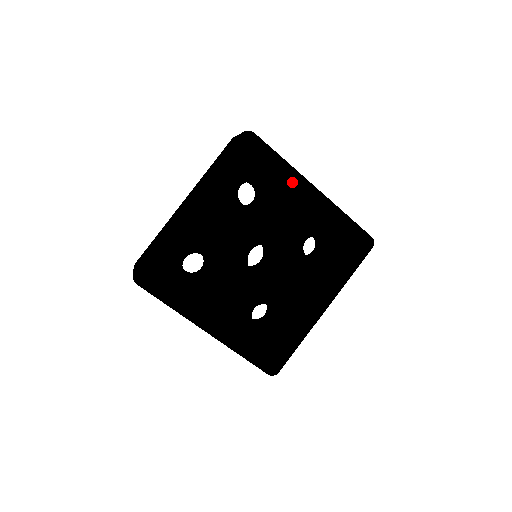
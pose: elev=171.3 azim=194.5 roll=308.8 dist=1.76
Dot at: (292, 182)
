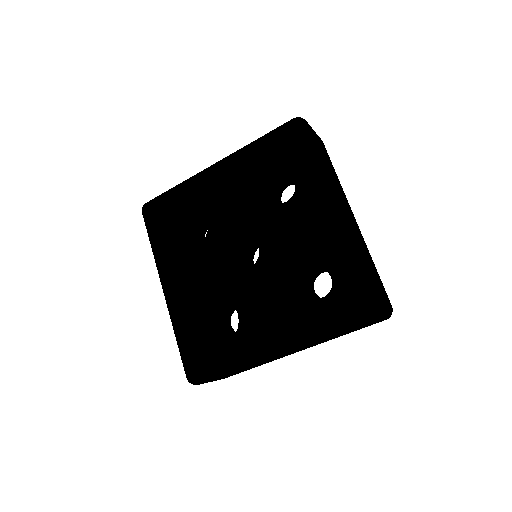
Dot at: (313, 185)
